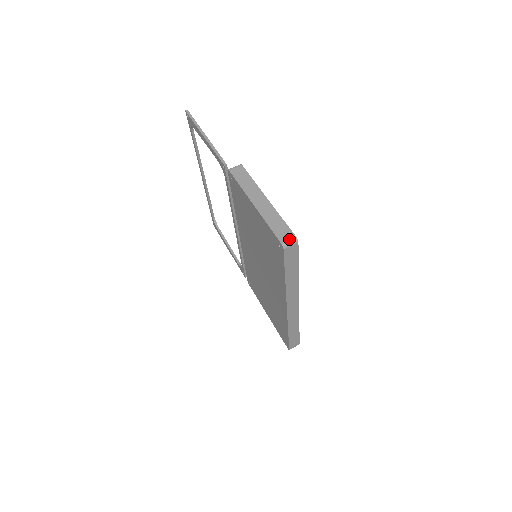
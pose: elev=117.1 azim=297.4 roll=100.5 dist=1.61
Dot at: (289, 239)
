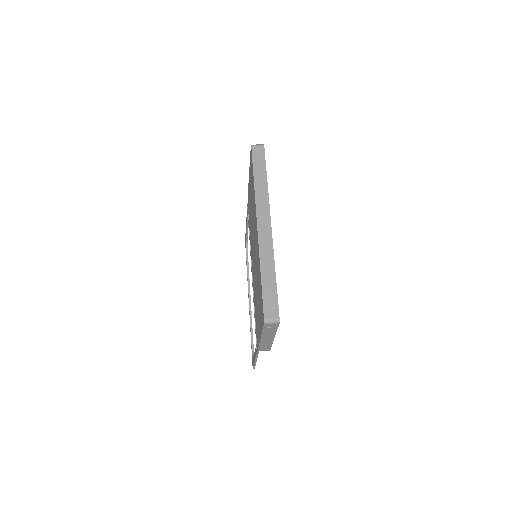
Dot at: (258, 145)
